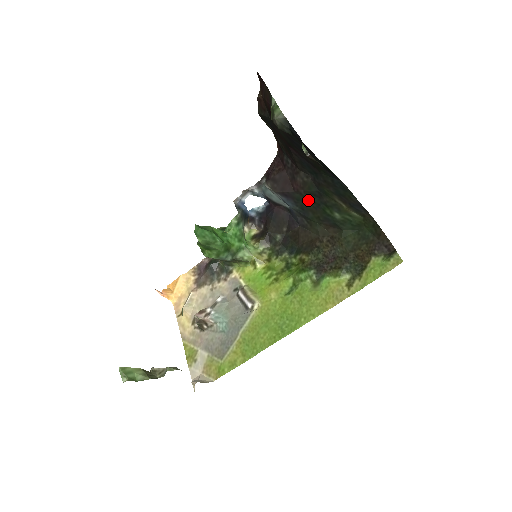
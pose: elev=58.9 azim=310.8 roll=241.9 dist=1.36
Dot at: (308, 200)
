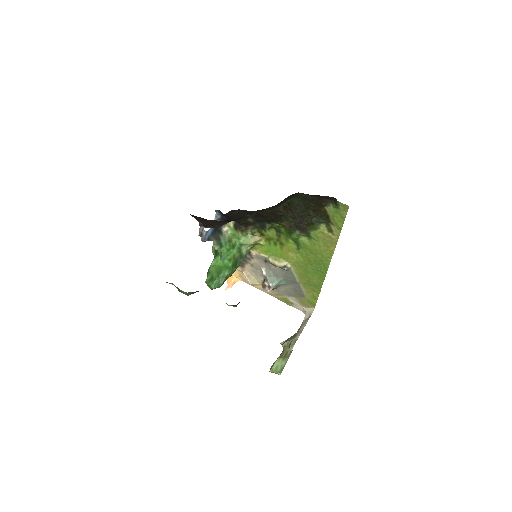
Dot at: occluded
